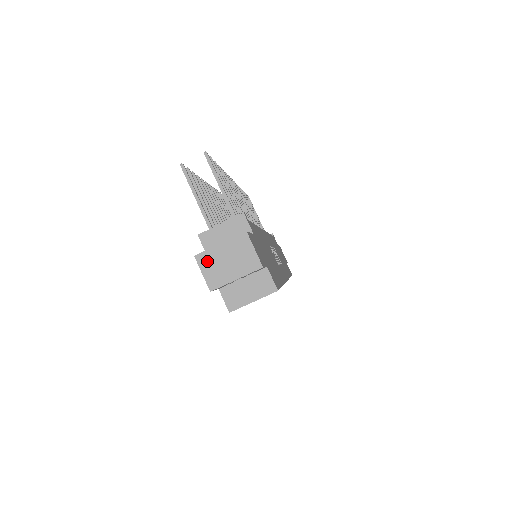
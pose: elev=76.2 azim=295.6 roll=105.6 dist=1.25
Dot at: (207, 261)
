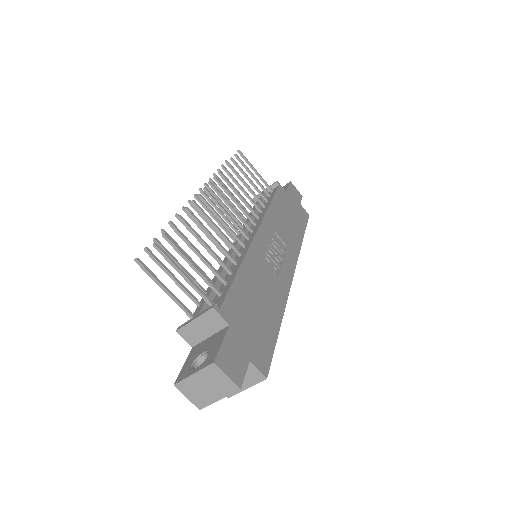
Dot at: (187, 388)
